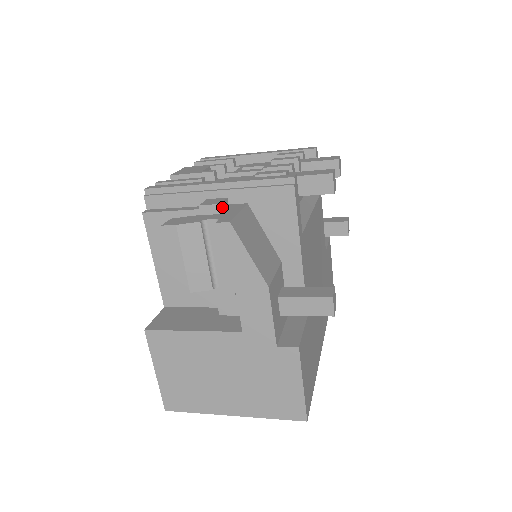
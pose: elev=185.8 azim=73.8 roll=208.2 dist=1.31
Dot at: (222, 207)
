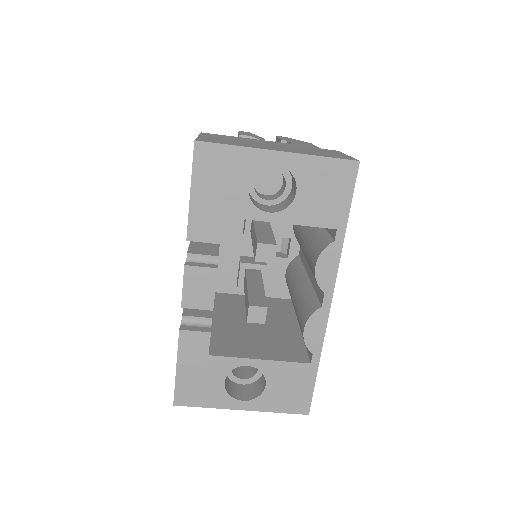
Dot at: occluded
